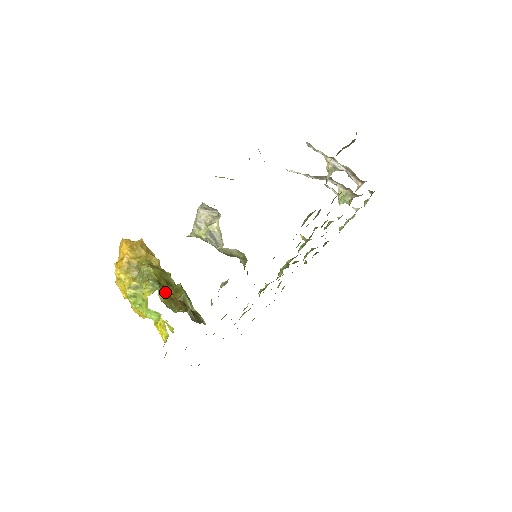
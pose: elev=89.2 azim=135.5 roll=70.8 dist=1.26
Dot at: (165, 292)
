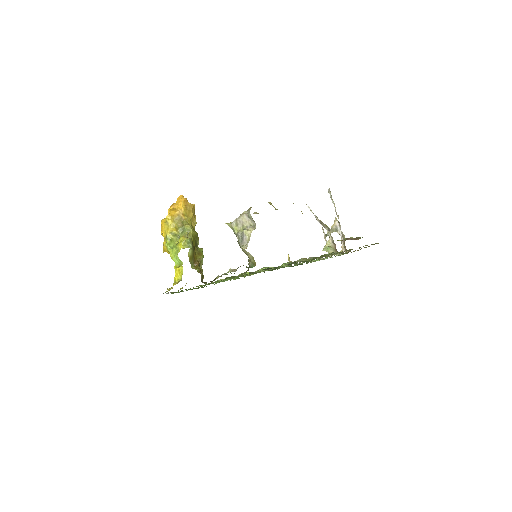
Dot at: (193, 251)
